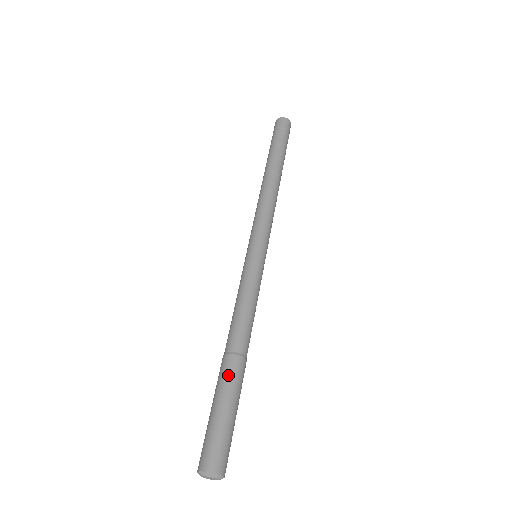
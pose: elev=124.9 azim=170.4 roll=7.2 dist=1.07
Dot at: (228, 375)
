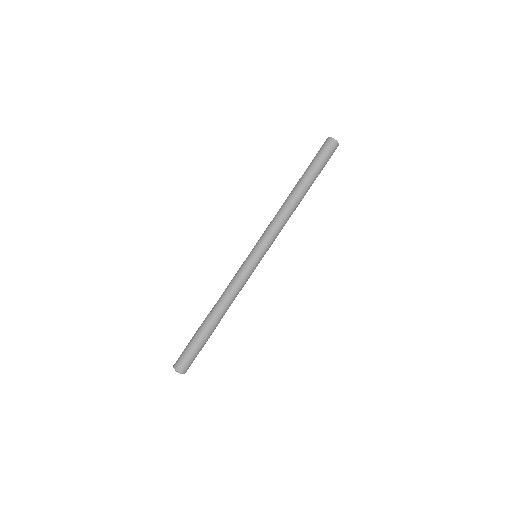
Dot at: (204, 327)
